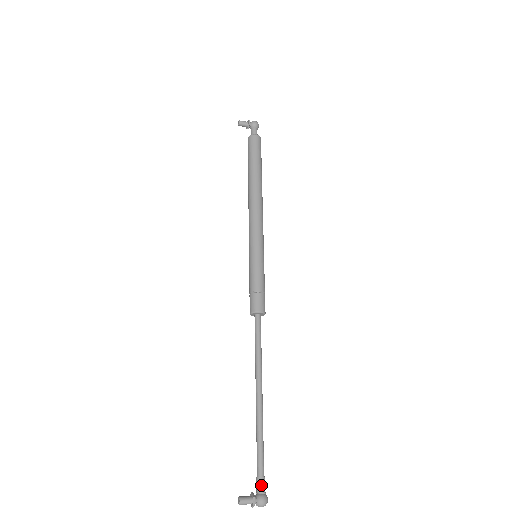
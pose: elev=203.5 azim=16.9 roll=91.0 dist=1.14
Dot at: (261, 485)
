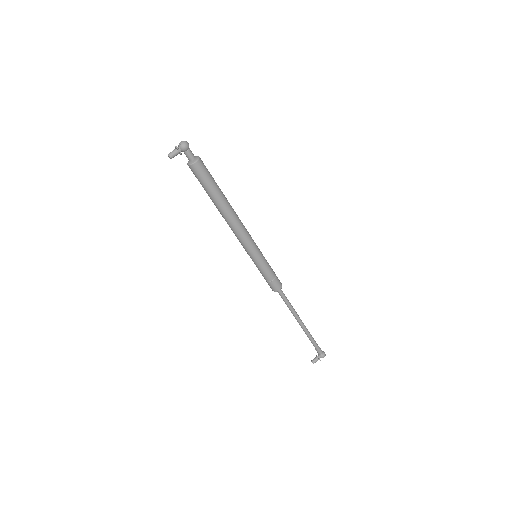
Dot at: (320, 352)
